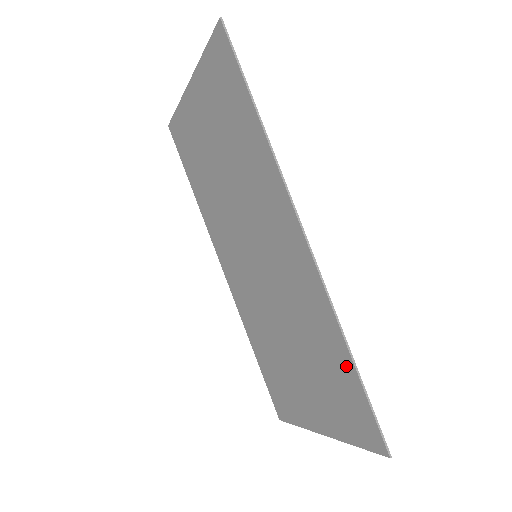
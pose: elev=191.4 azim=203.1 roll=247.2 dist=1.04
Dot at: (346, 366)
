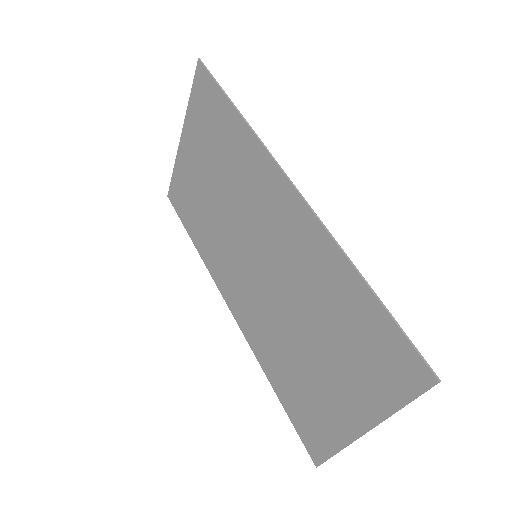
Dot at: (362, 298)
